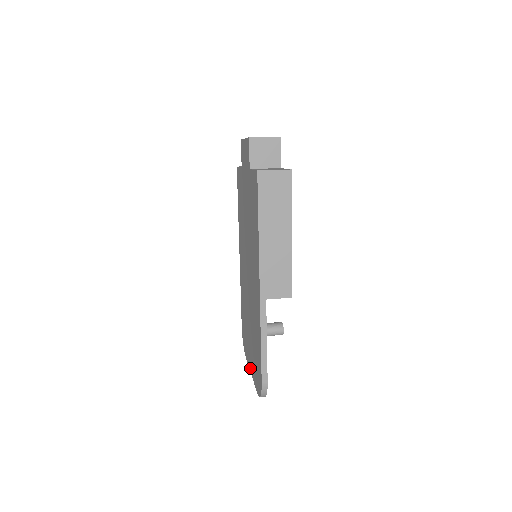
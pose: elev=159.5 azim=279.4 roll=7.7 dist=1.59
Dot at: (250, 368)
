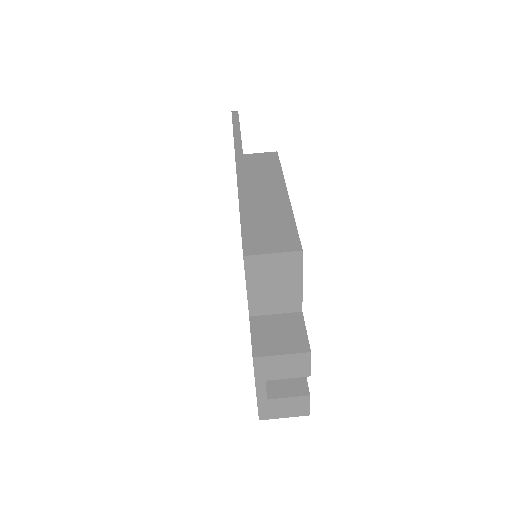
Dot at: occluded
